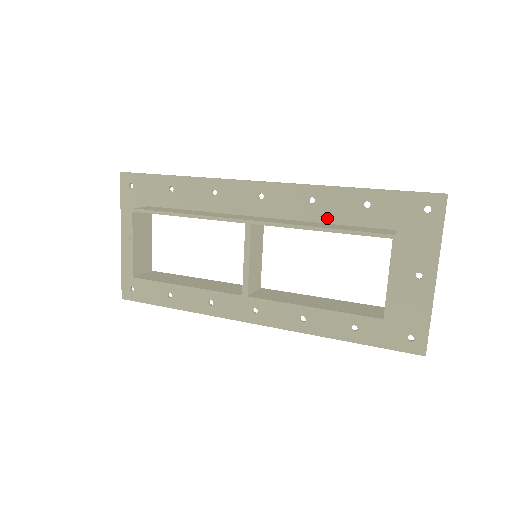
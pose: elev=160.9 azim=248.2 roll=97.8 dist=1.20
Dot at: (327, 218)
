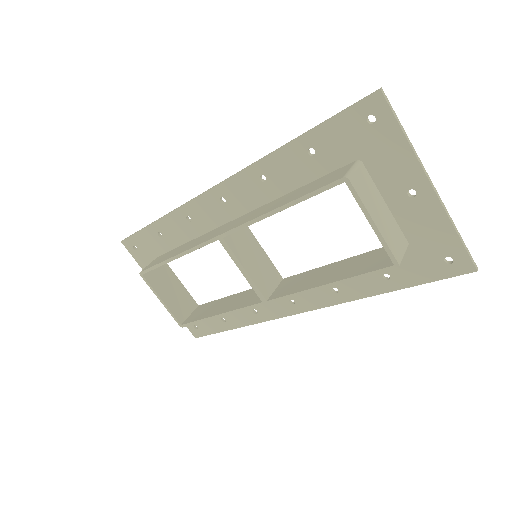
Dot at: (287, 187)
